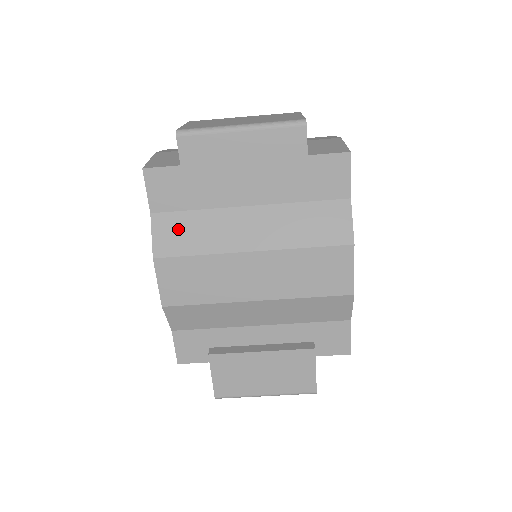
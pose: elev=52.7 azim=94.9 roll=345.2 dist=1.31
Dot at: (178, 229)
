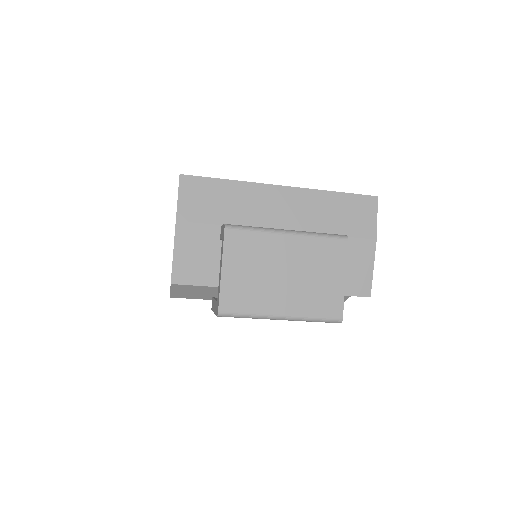
Dot at: (196, 290)
